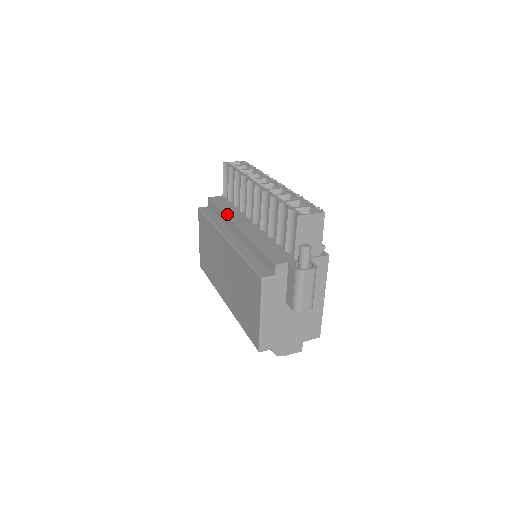
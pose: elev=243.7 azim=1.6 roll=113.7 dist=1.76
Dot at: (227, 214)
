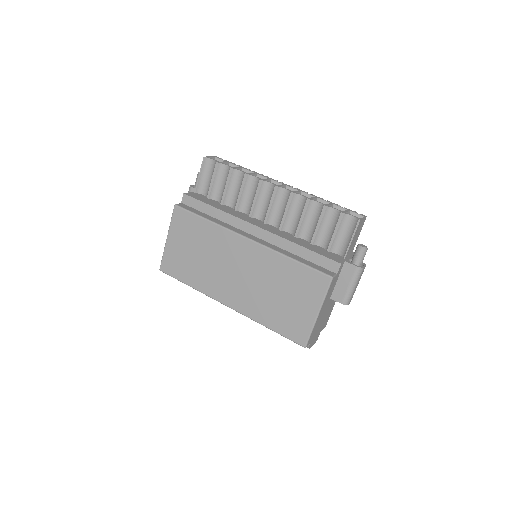
Dot at: (231, 213)
